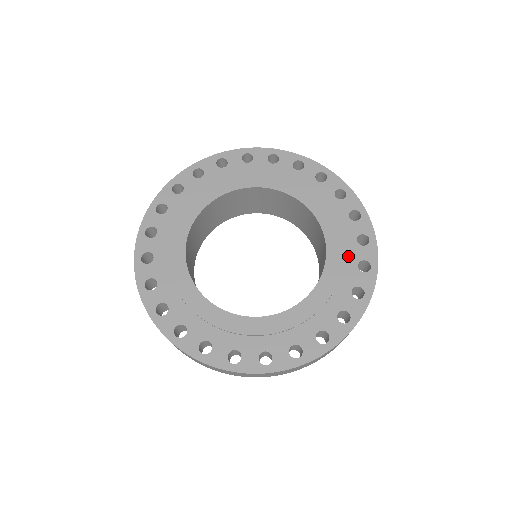
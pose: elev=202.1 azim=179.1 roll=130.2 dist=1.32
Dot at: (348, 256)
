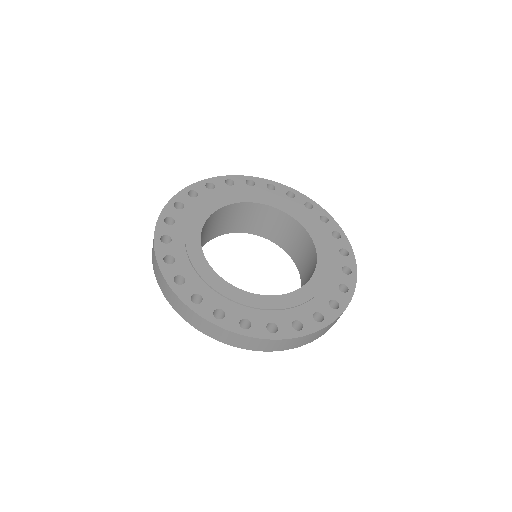
Dot at: (326, 291)
